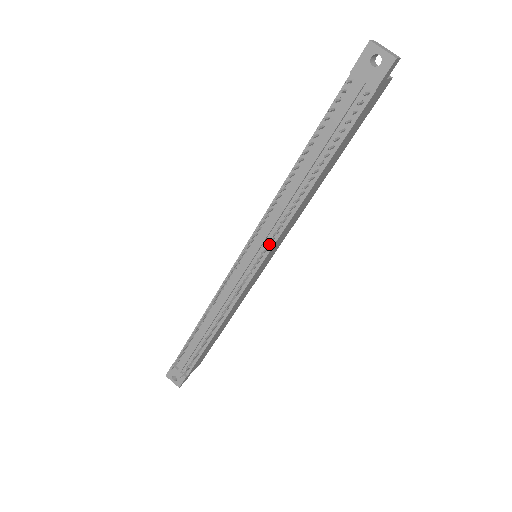
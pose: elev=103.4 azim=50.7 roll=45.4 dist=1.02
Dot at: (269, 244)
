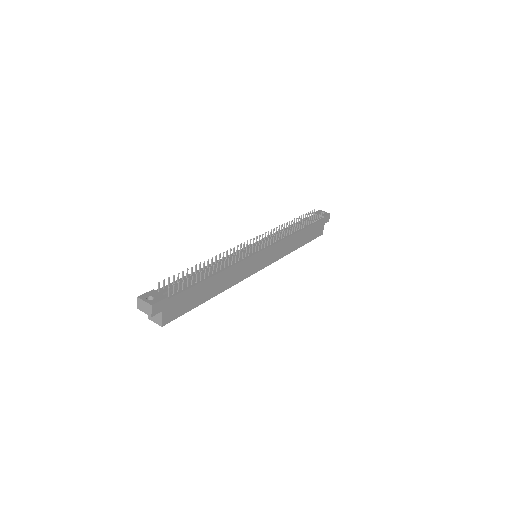
Dot at: (274, 241)
